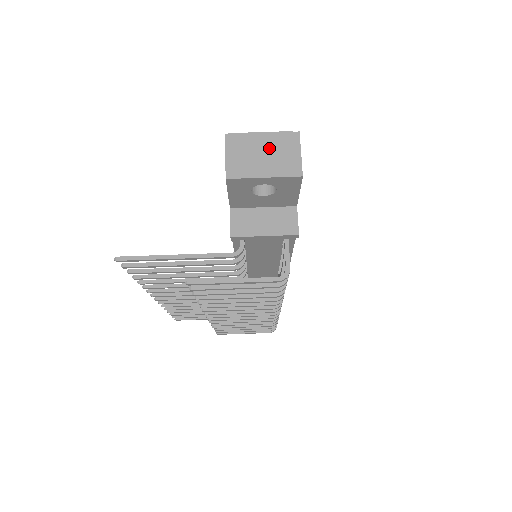
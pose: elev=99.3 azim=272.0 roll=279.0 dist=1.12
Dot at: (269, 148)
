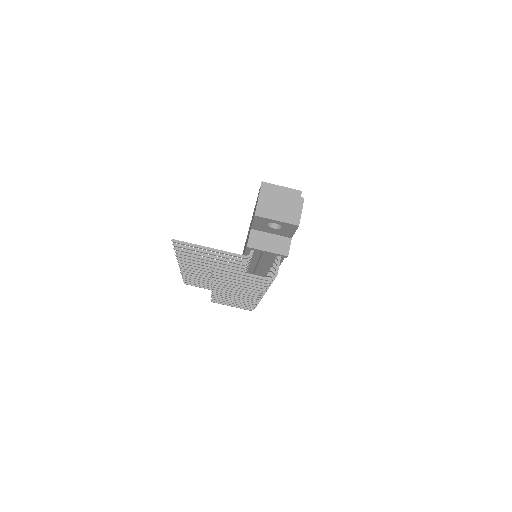
Dot at: (284, 203)
